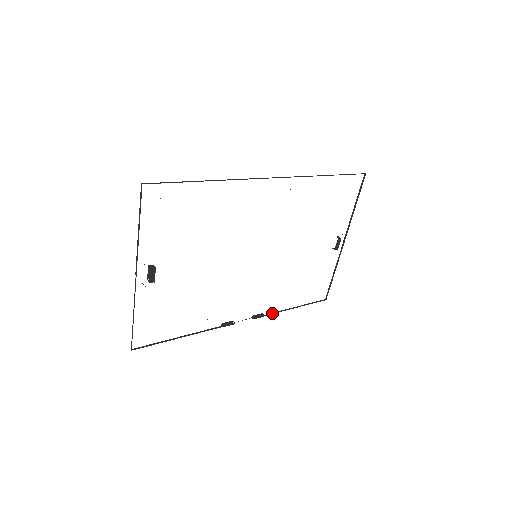
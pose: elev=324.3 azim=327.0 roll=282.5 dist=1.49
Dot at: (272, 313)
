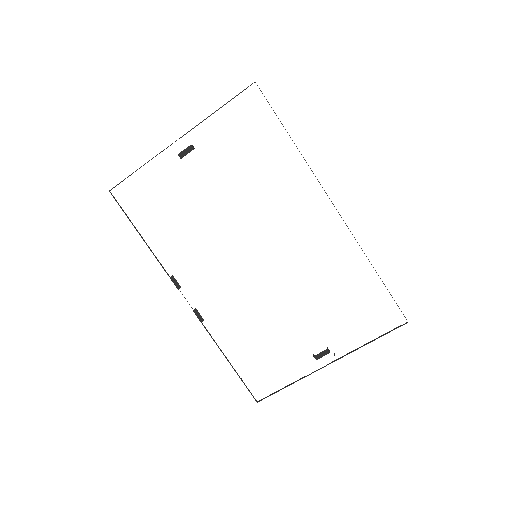
Dot at: (210, 334)
